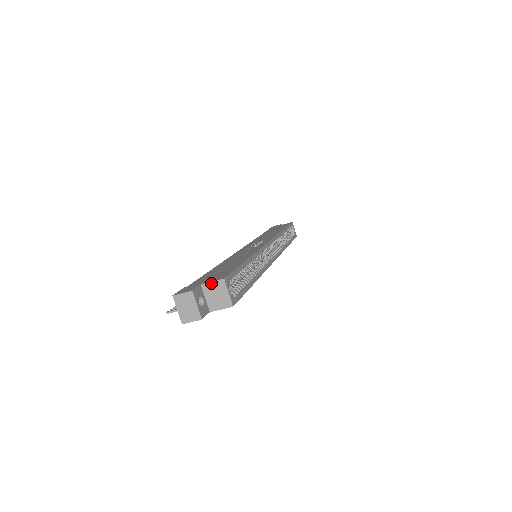
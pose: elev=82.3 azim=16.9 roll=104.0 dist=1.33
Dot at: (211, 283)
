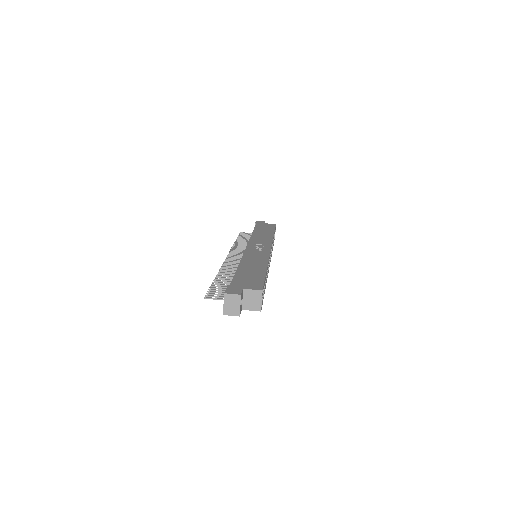
Dot at: (251, 290)
